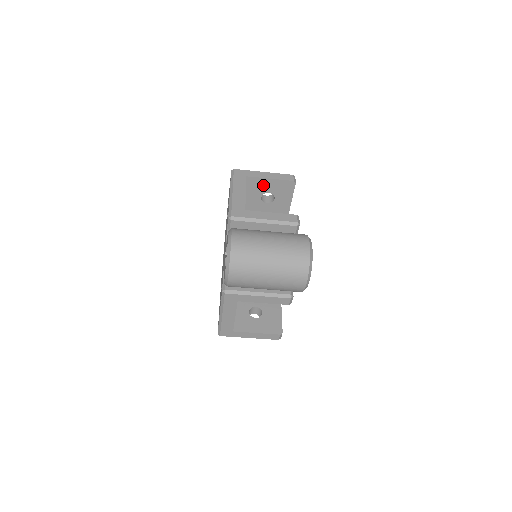
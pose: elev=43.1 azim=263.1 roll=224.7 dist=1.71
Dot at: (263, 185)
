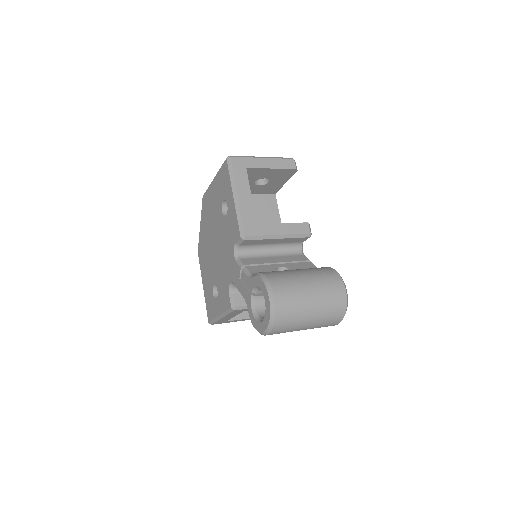
Dot at: (262, 173)
